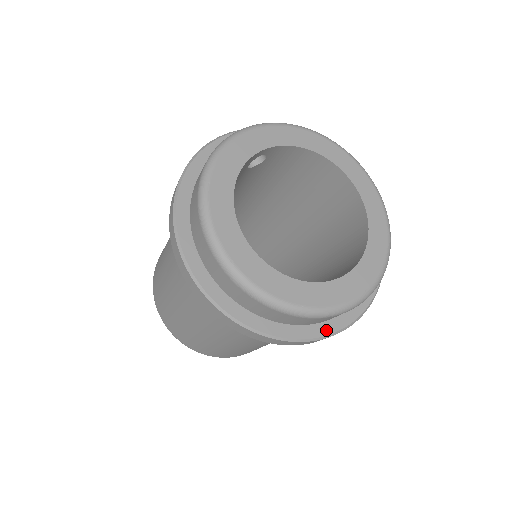
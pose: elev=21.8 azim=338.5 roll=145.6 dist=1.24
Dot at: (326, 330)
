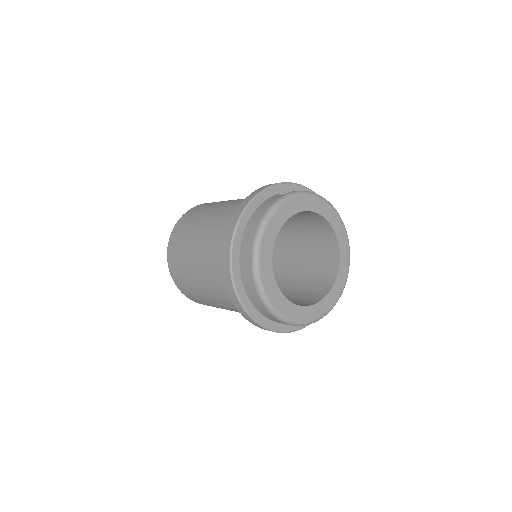
Dot at: (292, 328)
